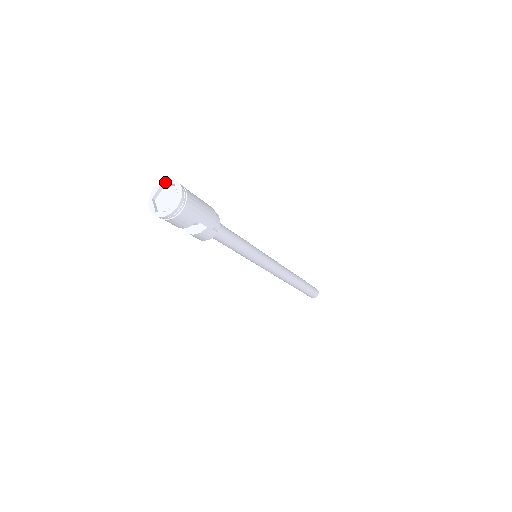
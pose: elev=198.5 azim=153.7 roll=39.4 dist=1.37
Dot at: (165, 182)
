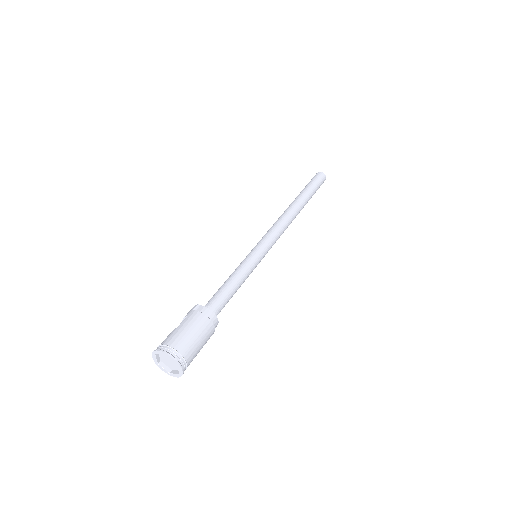
Dot at: (168, 357)
